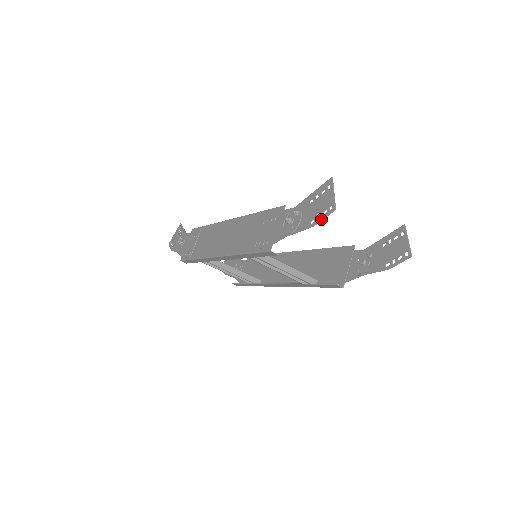
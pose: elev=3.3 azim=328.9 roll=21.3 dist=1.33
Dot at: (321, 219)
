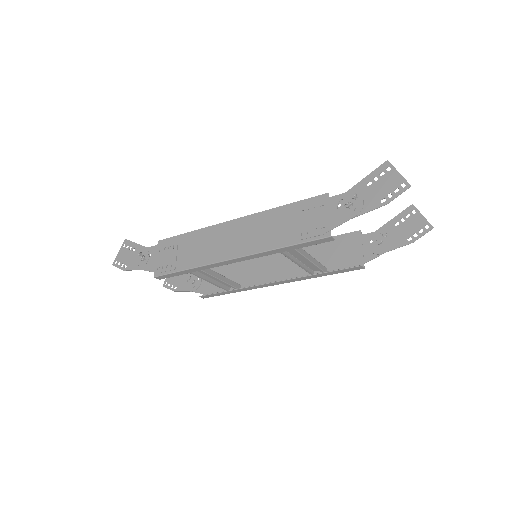
Dot at: (396, 196)
